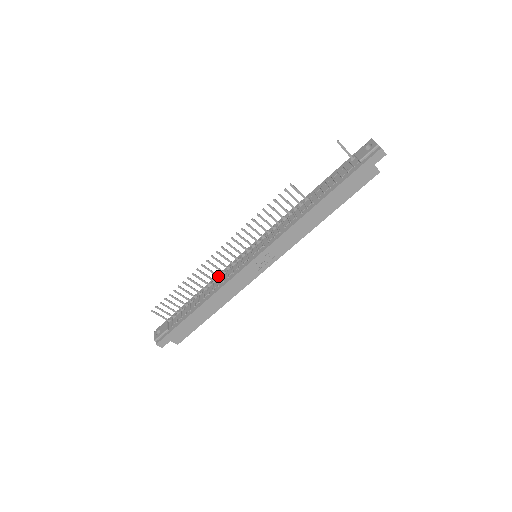
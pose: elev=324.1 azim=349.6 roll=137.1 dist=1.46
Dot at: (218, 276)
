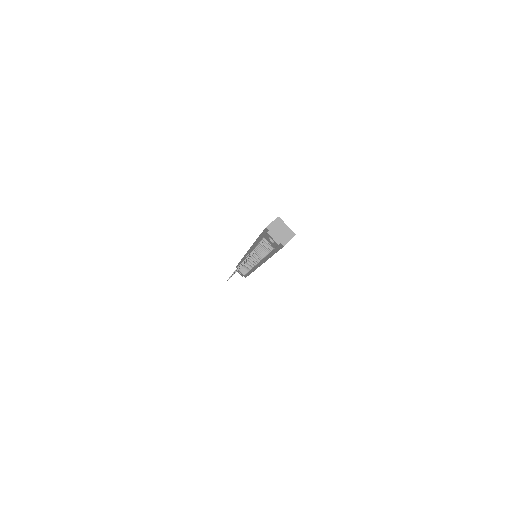
Dot at: occluded
